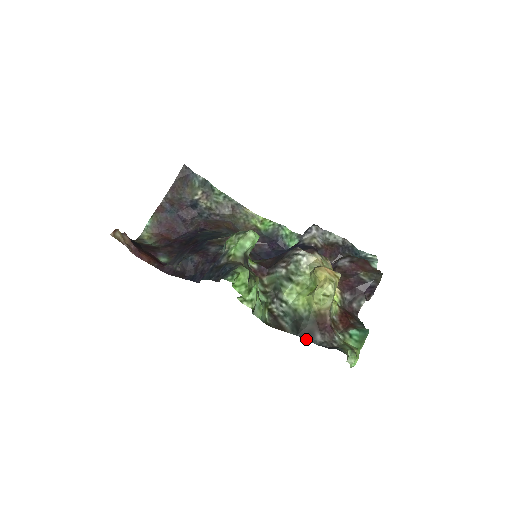
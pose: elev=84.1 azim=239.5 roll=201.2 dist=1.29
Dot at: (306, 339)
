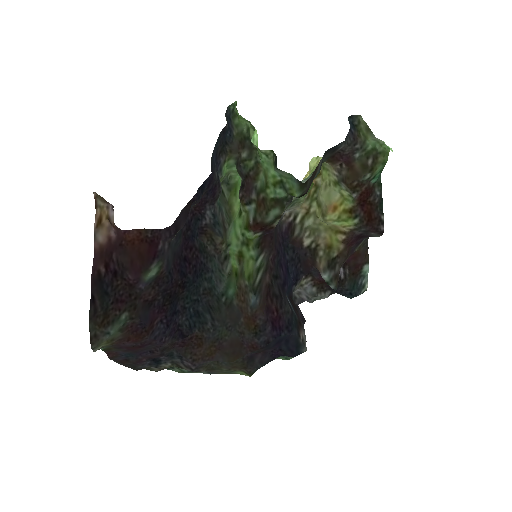
Dot at: (334, 147)
